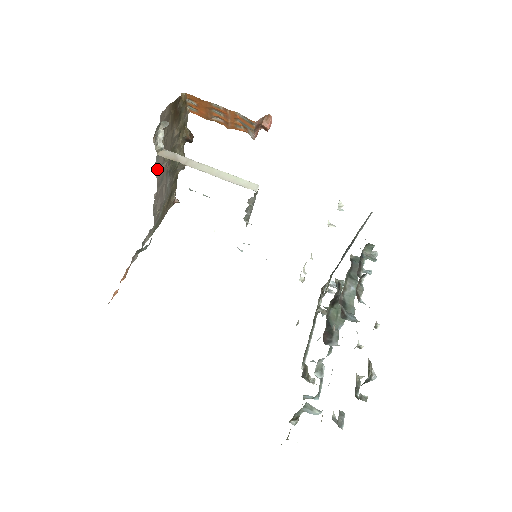
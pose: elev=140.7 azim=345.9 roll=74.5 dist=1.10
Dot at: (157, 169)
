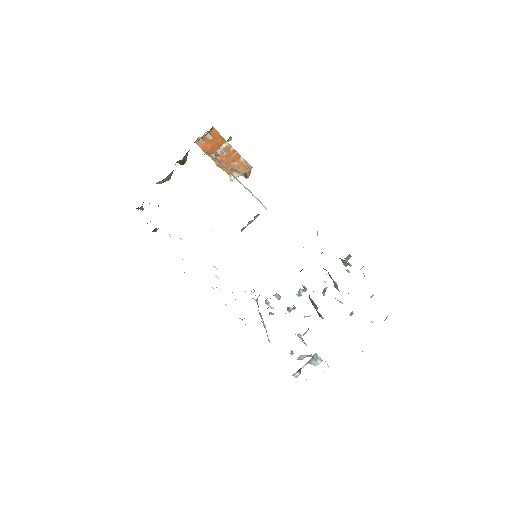
Dot at: occluded
